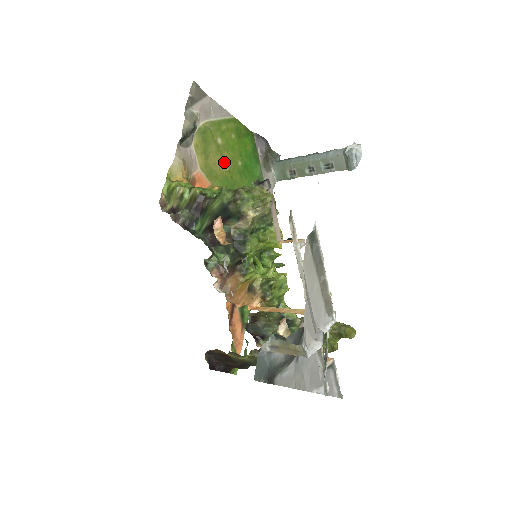
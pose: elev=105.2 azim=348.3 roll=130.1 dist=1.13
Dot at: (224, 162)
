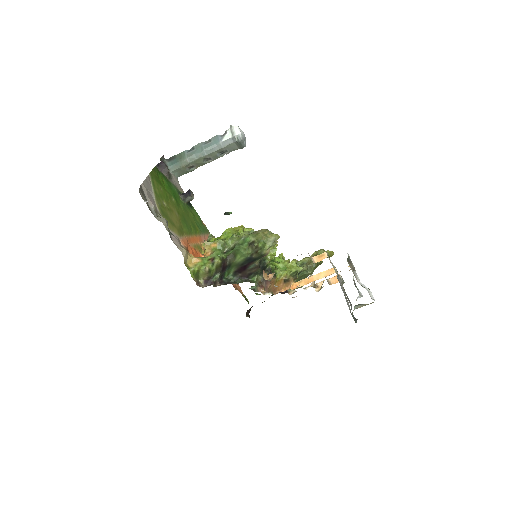
Dot at: (174, 213)
